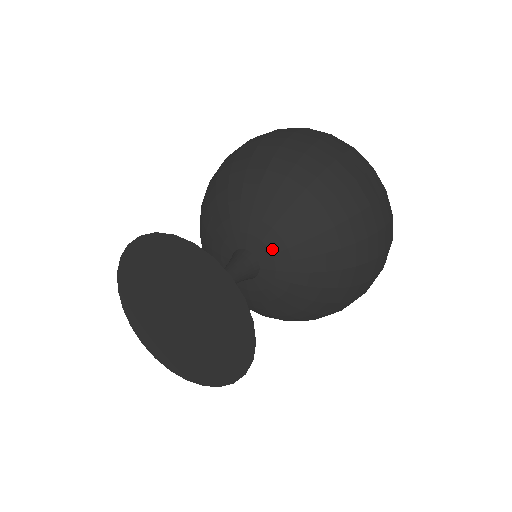
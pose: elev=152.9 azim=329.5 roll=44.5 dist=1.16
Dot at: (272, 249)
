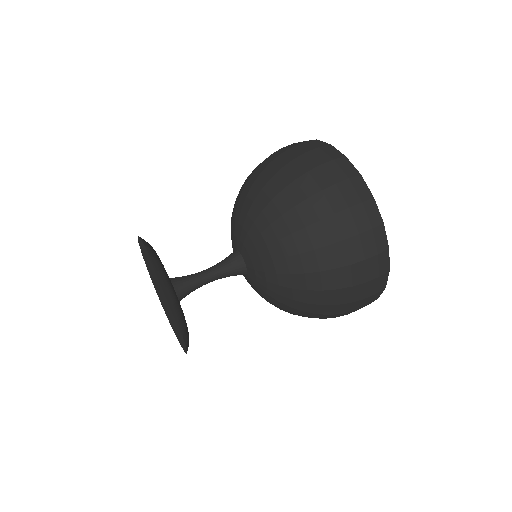
Dot at: (257, 286)
